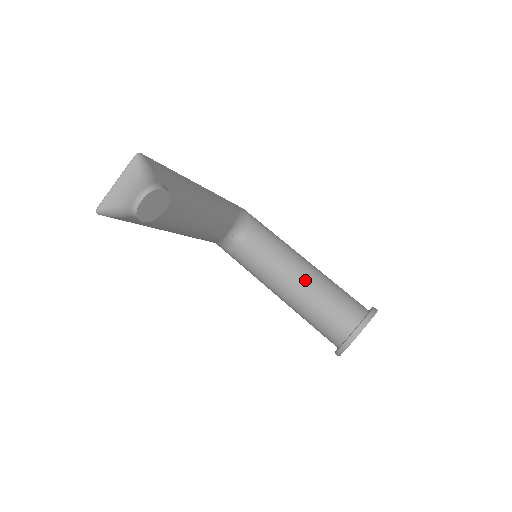
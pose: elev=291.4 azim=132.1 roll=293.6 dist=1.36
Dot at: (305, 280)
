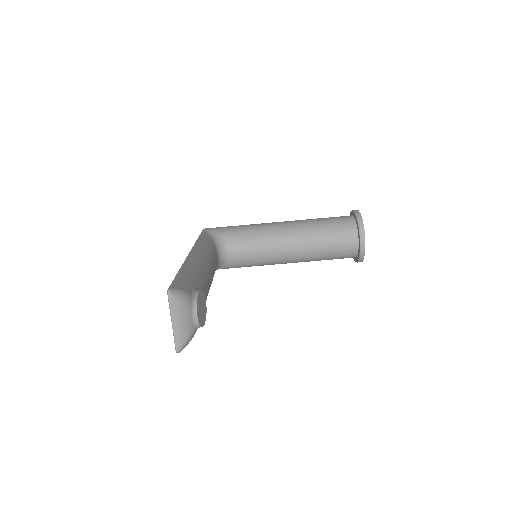
Dot at: (298, 238)
